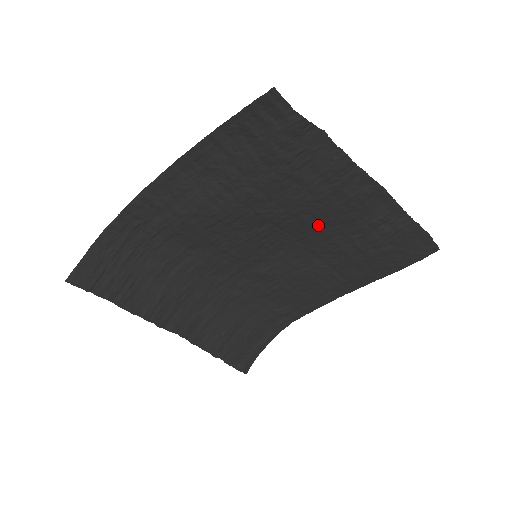
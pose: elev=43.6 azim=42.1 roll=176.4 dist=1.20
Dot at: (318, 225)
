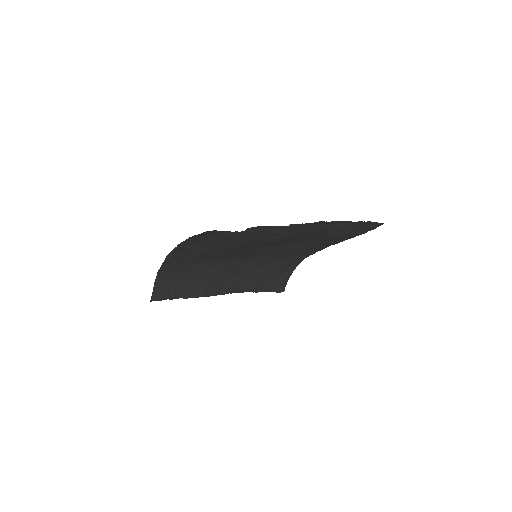
Dot at: (287, 239)
